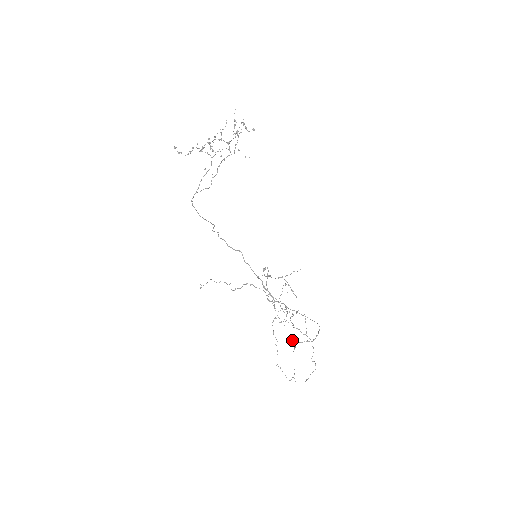
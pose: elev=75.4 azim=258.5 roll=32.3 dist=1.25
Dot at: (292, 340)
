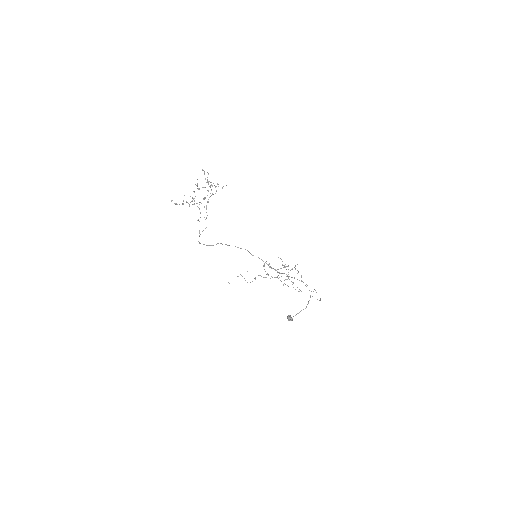
Dot at: (290, 319)
